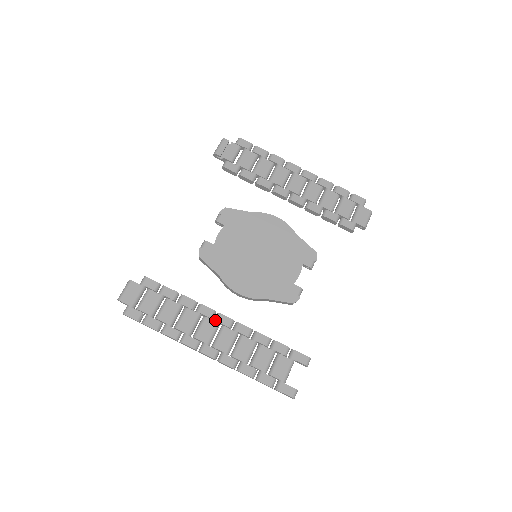
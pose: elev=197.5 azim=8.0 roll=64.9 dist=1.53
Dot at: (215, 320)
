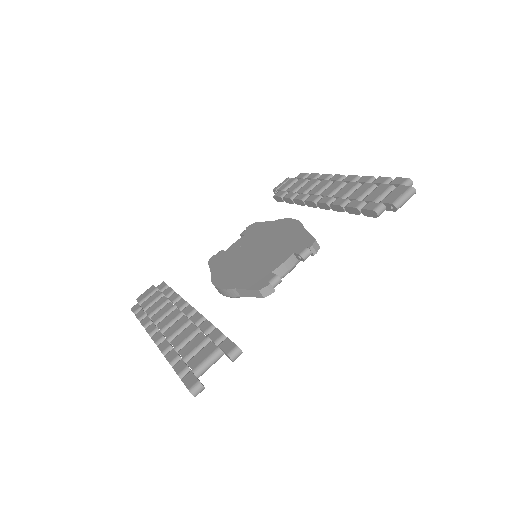
Dot at: (182, 310)
